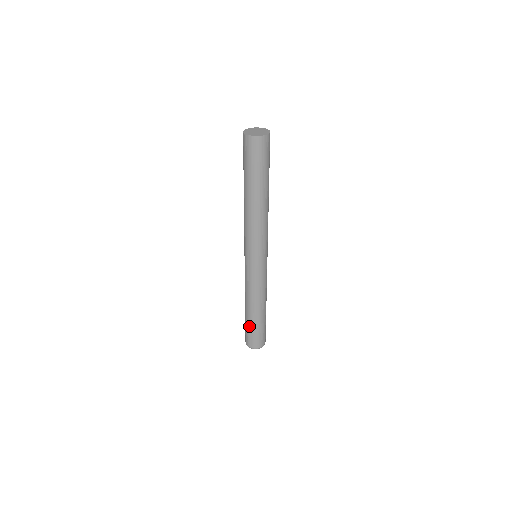
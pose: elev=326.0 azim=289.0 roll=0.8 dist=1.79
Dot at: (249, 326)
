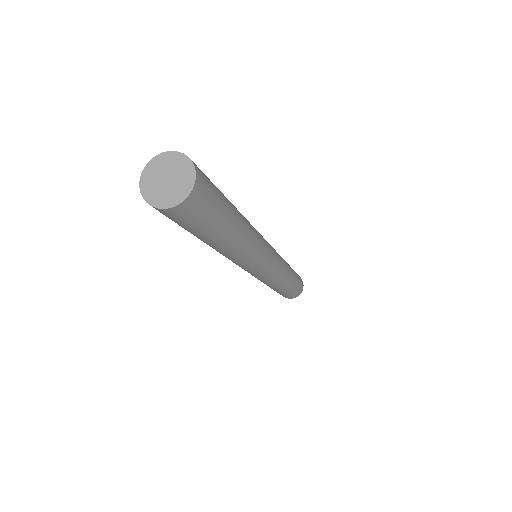
Dot at: occluded
